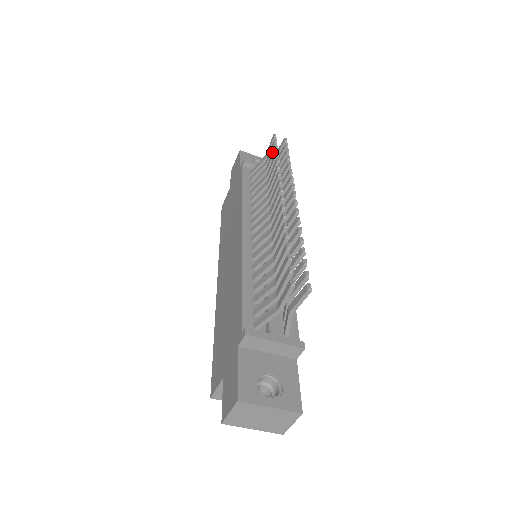
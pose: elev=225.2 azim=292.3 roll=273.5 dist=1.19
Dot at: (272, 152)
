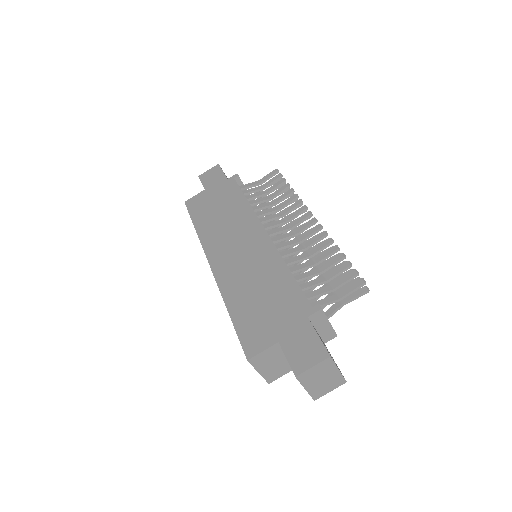
Dot at: (279, 182)
